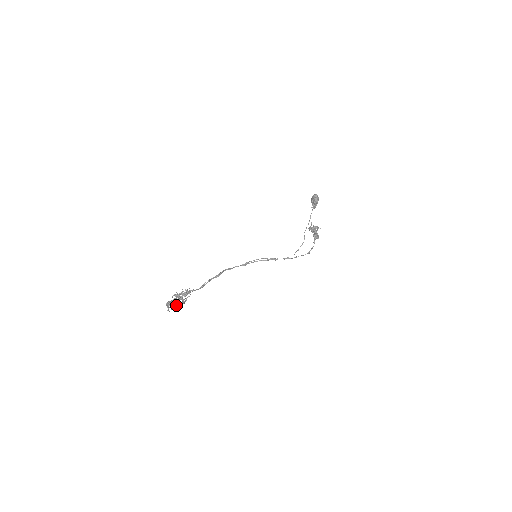
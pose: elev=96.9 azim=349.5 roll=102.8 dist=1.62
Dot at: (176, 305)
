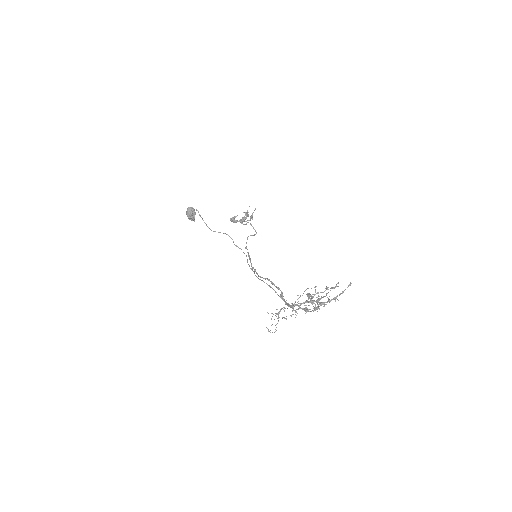
Dot at: occluded
